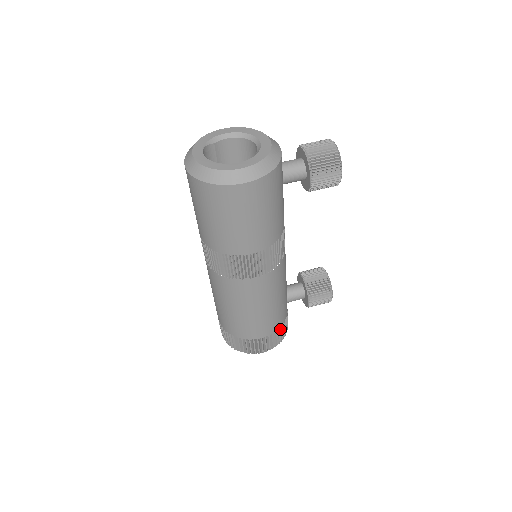
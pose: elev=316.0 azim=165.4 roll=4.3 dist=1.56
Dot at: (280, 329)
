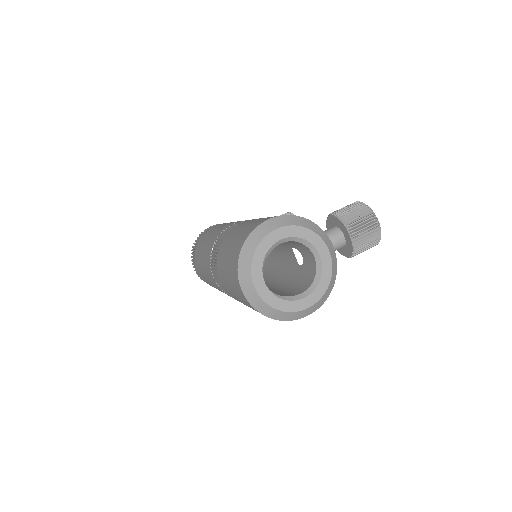
Dot at: occluded
